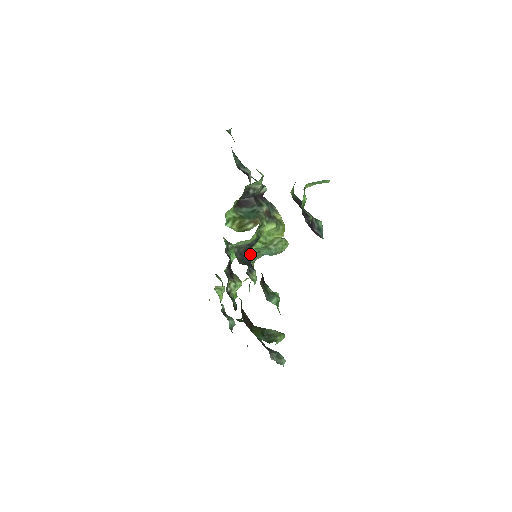
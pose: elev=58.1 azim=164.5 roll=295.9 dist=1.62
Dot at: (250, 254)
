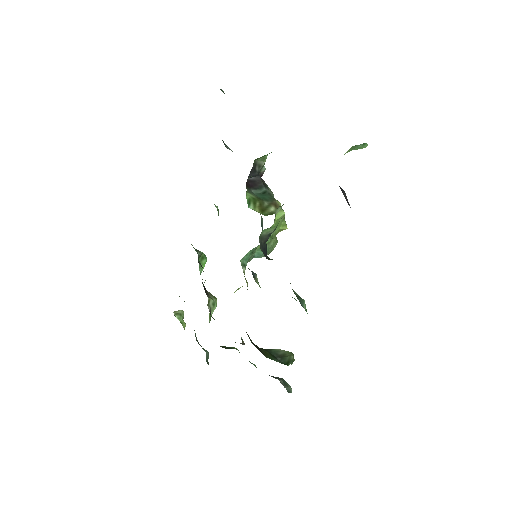
Dot at: (266, 249)
